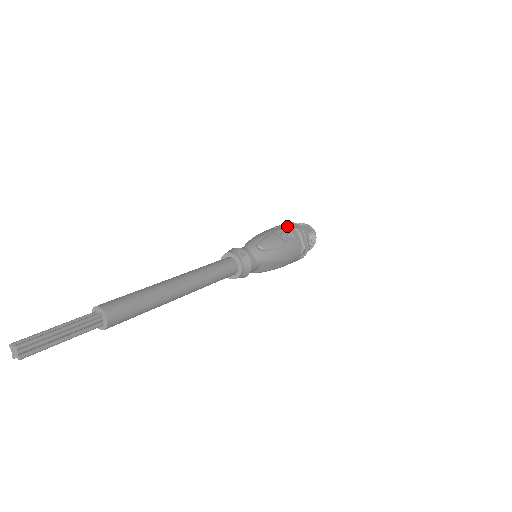
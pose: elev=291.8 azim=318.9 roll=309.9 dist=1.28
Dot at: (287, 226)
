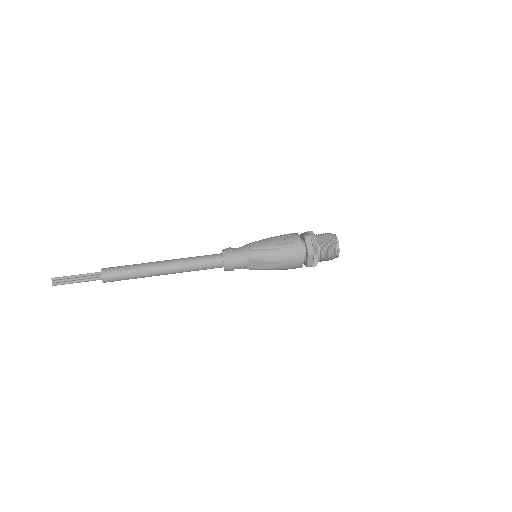
Dot at: (297, 233)
